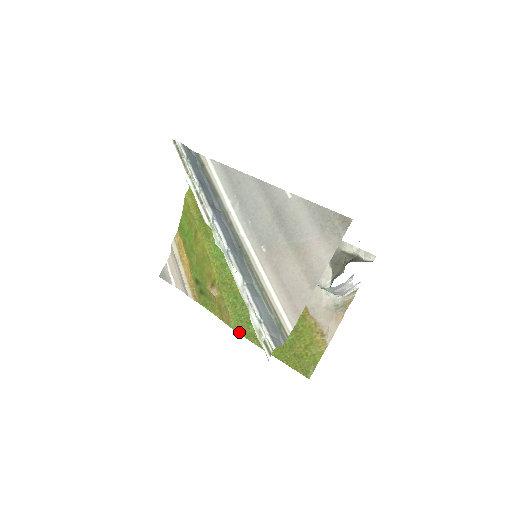
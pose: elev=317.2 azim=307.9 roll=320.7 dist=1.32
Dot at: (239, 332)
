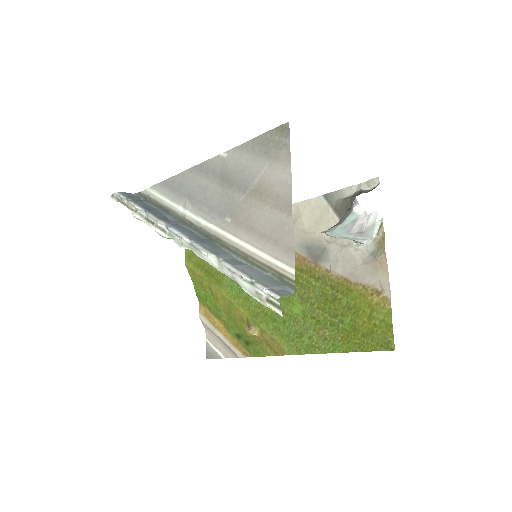
Dot at: (296, 353)
